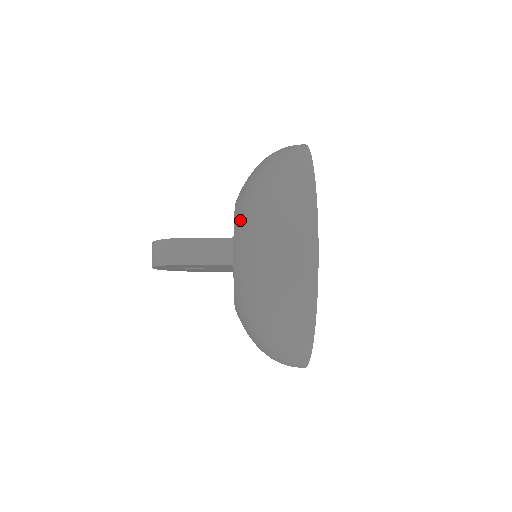
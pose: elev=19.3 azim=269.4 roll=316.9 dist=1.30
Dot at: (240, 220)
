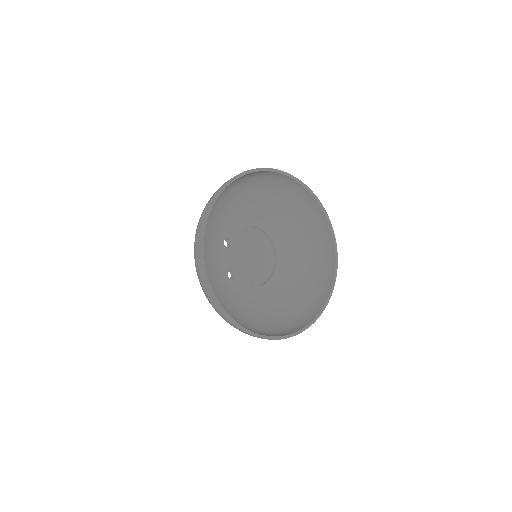
Dot at: occluded
